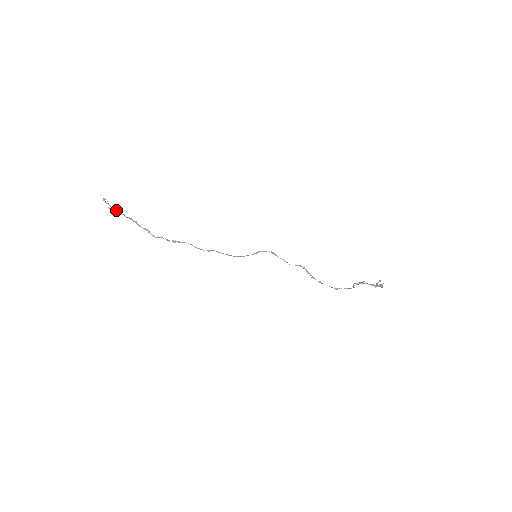
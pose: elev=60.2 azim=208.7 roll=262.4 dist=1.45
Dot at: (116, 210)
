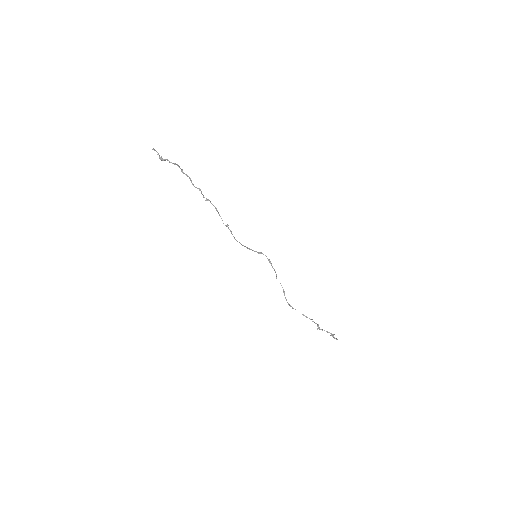
Dot at: occluded
